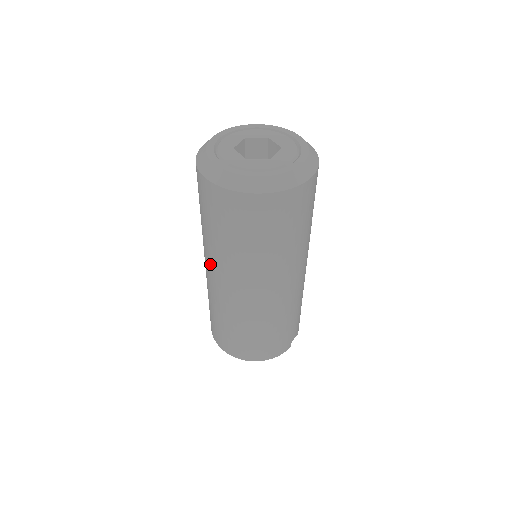
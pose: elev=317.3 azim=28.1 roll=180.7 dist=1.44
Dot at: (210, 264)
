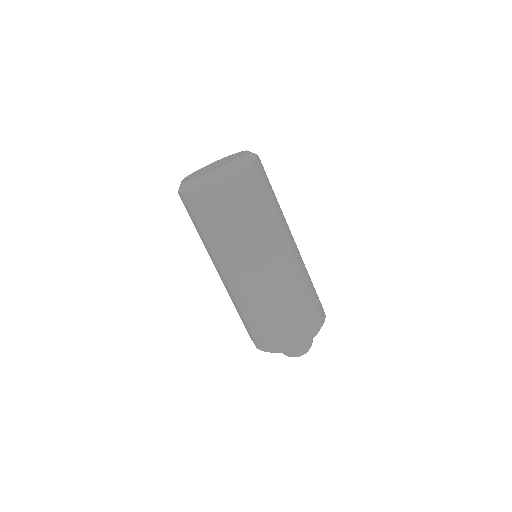
Dot at: (240, 264)
